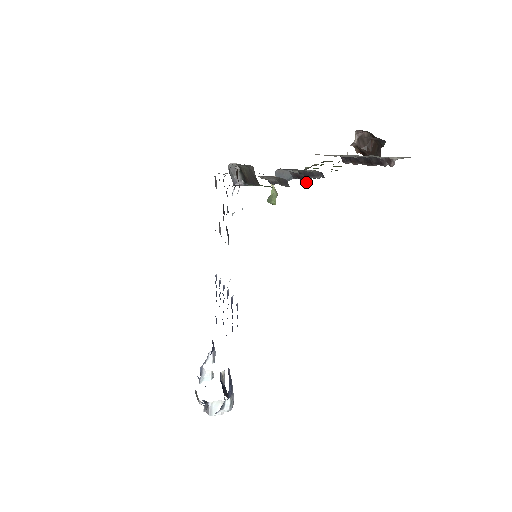
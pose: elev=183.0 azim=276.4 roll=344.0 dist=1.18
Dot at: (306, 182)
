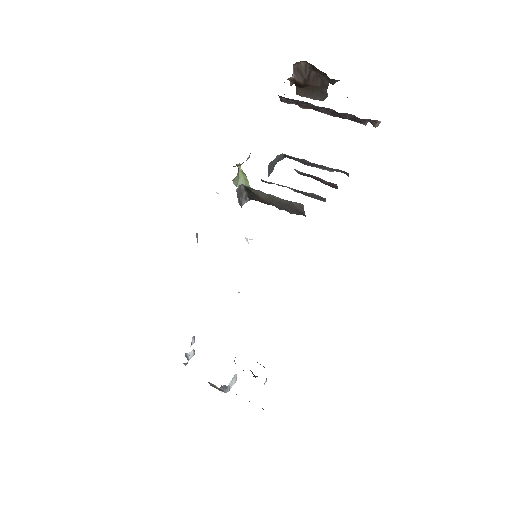
Dot at: occluded
